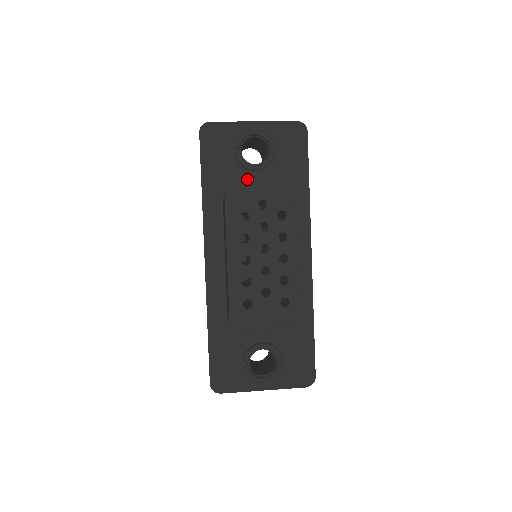
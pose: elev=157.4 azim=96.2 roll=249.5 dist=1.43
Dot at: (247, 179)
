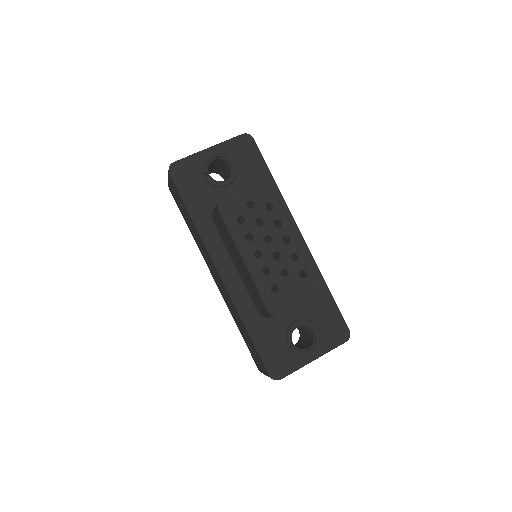
Dot at: occluded
